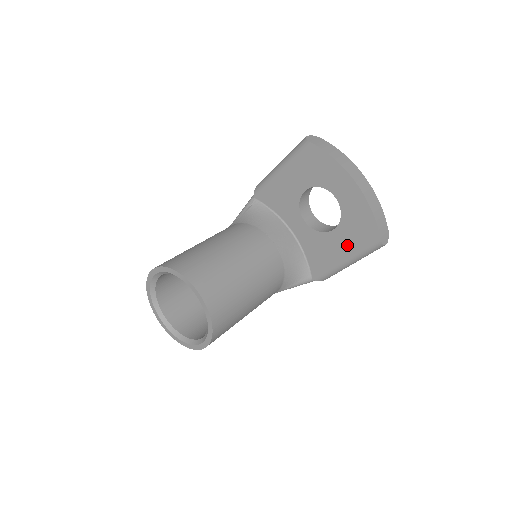
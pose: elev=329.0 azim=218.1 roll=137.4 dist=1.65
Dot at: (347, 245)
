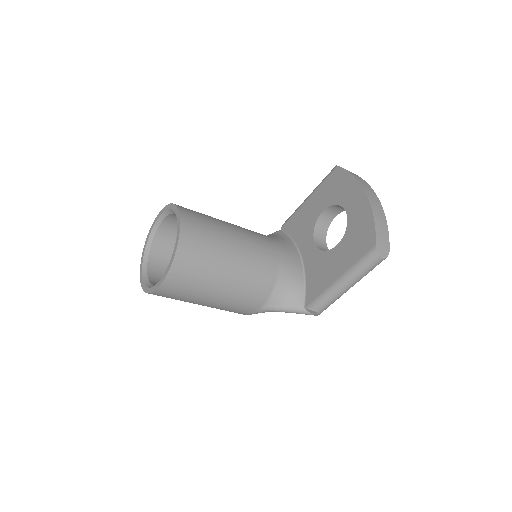
Dot at: (345, 259)
